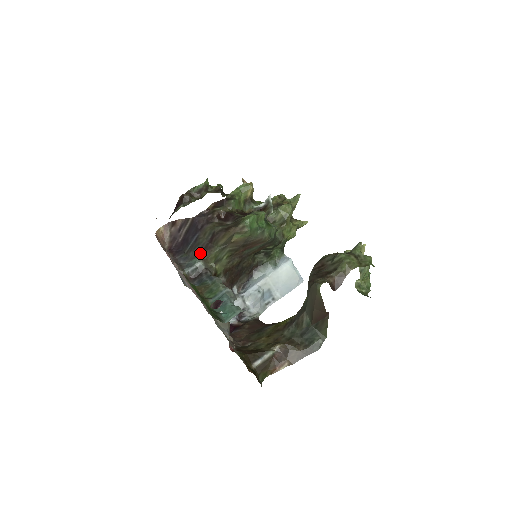
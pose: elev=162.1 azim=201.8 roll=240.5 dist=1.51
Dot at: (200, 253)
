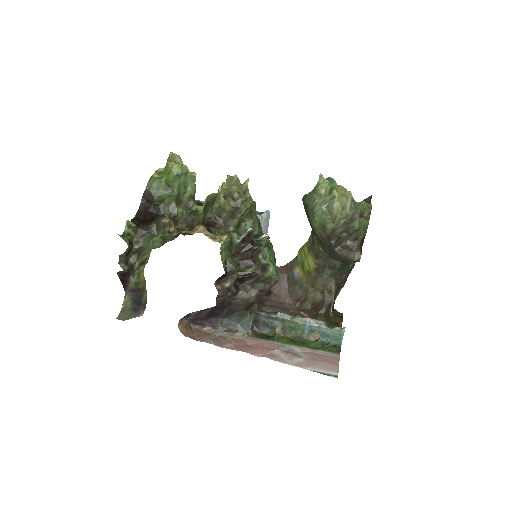
Dot at: (245, 314)
